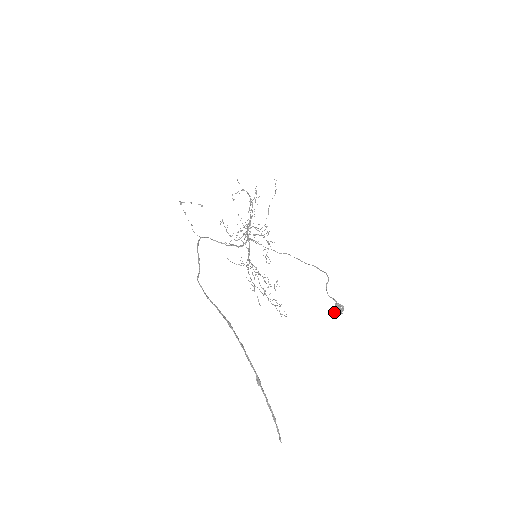
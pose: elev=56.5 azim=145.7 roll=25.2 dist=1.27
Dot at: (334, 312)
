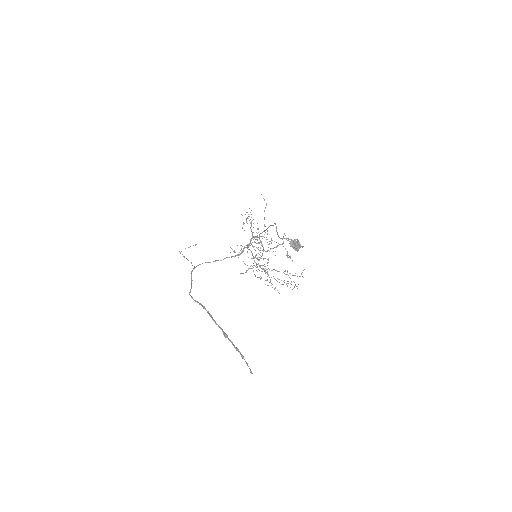
Dot at: occluded
